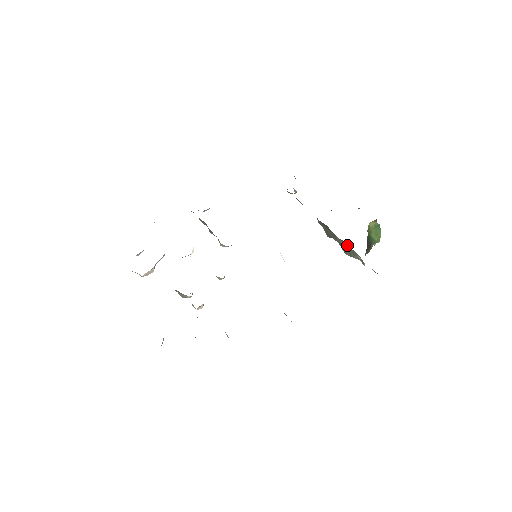
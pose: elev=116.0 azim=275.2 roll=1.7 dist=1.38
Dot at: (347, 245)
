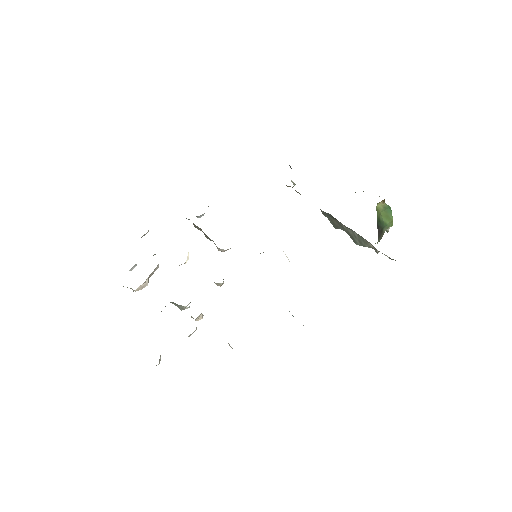
Dot at: (356, 233)
